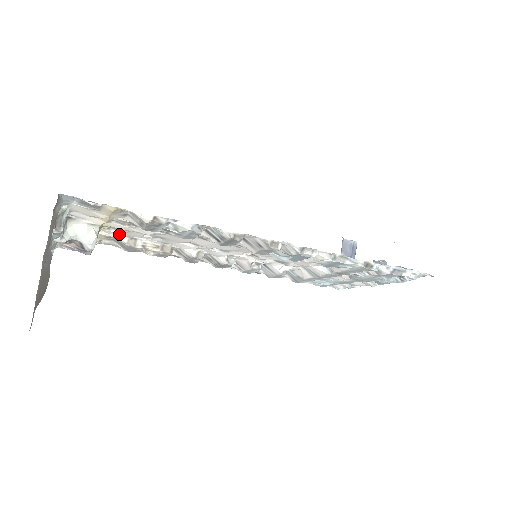
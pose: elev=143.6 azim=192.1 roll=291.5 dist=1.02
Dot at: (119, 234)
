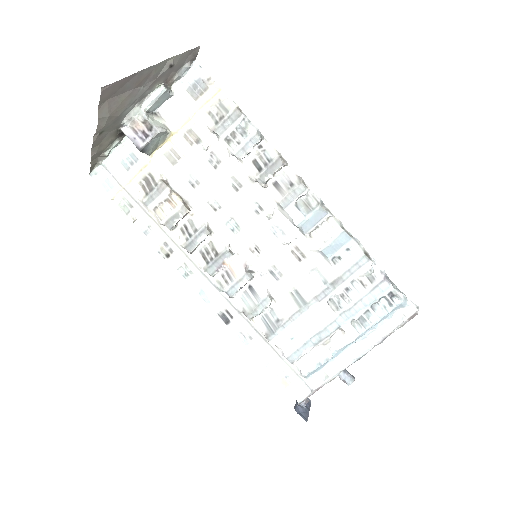
Dot at: (161, 170)
